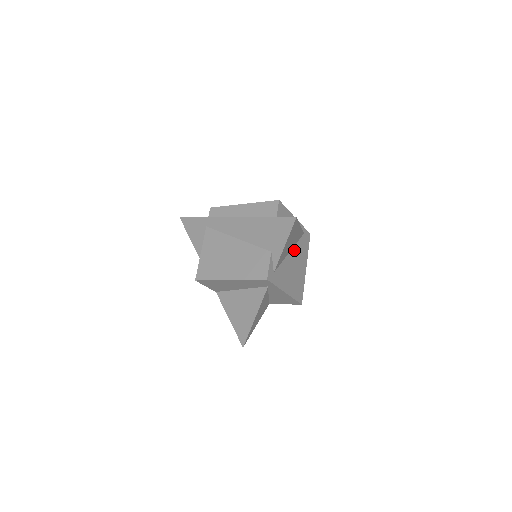
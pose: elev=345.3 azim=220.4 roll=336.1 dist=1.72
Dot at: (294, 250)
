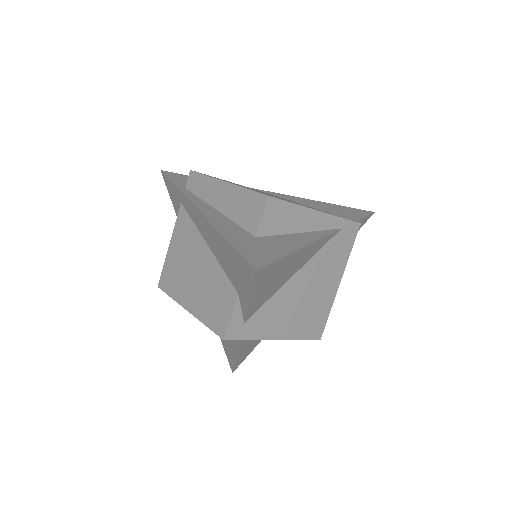
Dot at: (308, 266)
